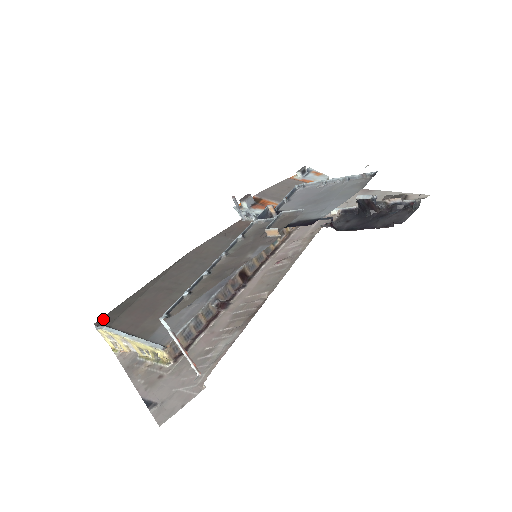
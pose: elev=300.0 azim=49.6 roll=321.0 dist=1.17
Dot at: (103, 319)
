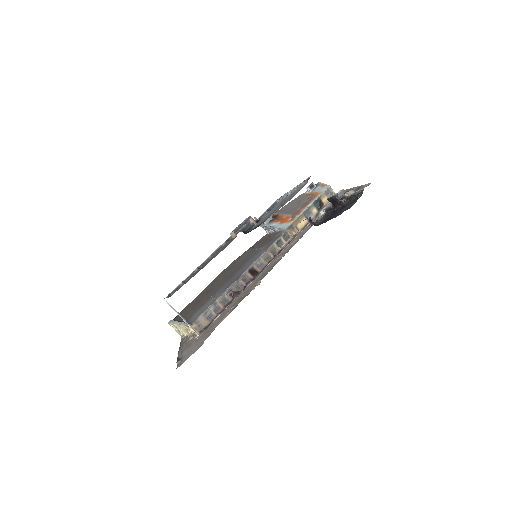
Dot at: occluded
